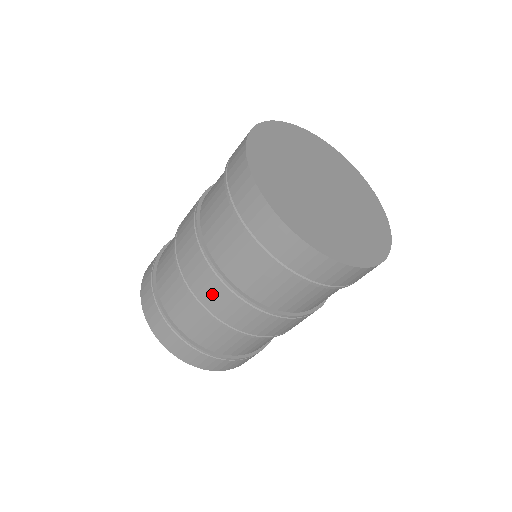
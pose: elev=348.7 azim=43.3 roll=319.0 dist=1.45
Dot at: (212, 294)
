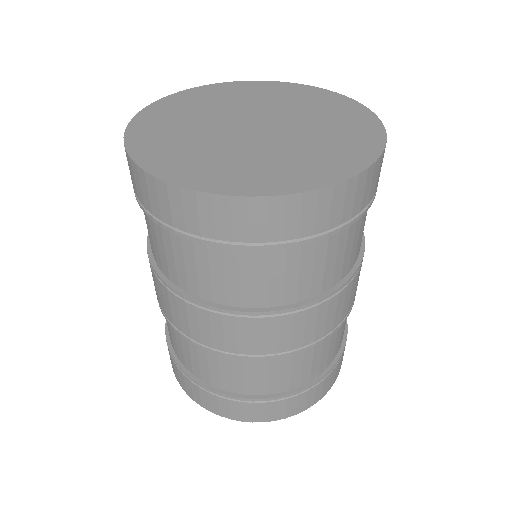
Dot at: (189, 321)
